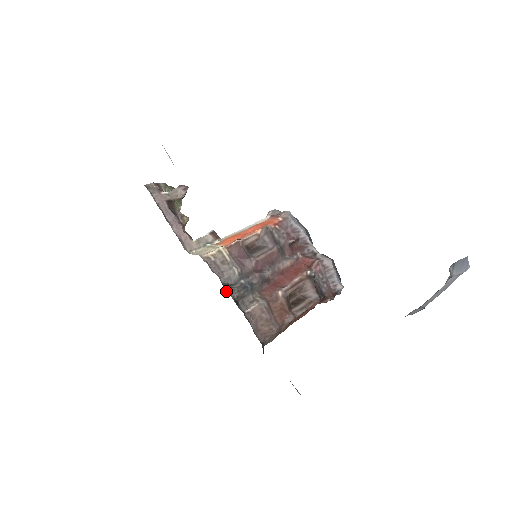
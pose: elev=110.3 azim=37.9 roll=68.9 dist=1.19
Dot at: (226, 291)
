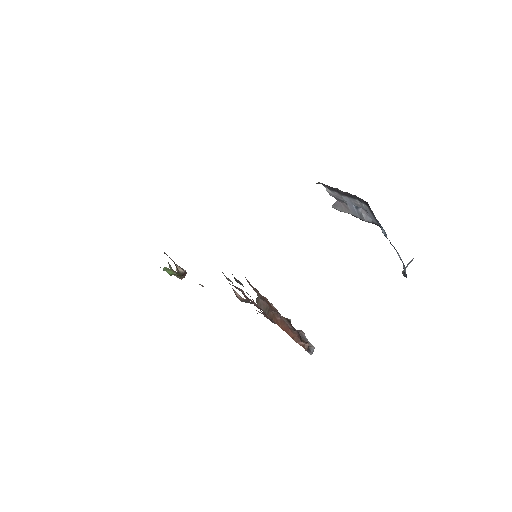
Dot at: occluded
